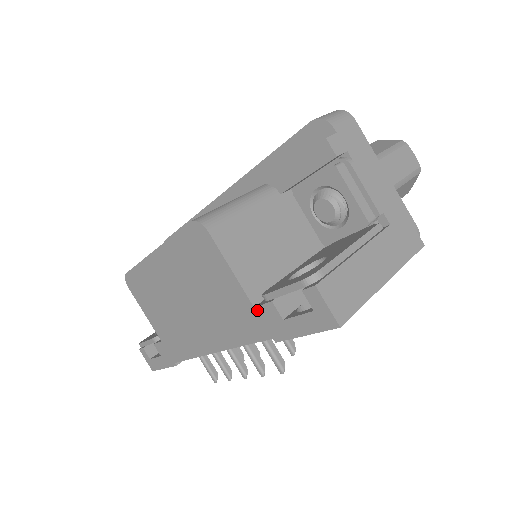
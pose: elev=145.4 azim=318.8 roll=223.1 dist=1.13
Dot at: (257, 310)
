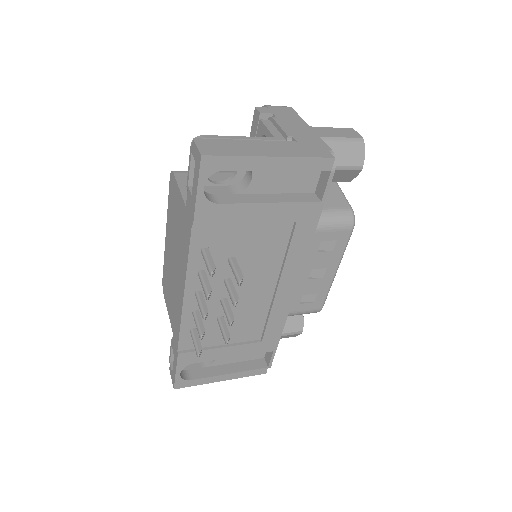
Dot at: (186, 207)
